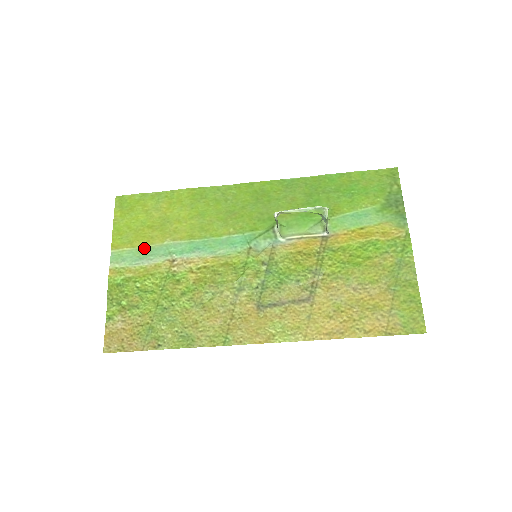
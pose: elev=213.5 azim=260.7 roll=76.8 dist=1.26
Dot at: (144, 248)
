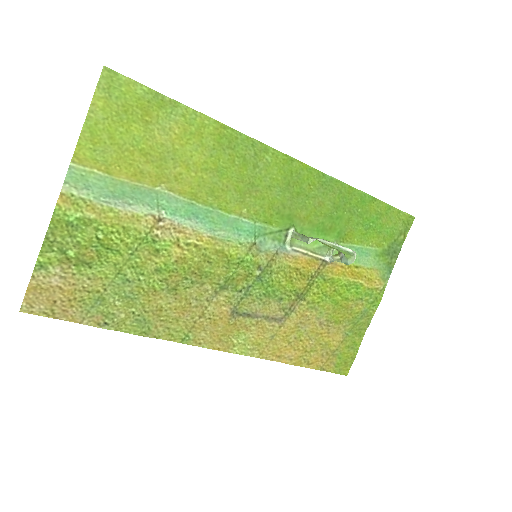
Dot at: (125, 182)
